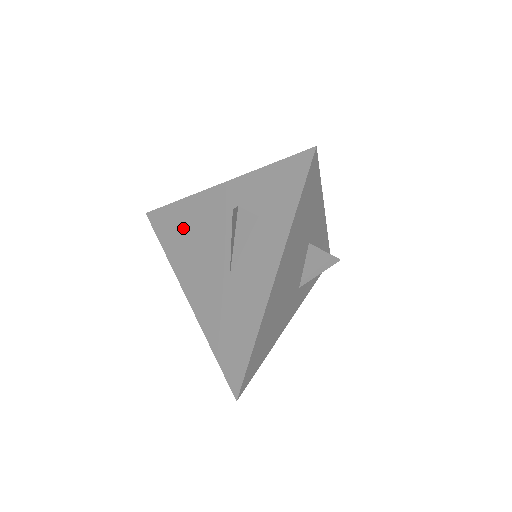
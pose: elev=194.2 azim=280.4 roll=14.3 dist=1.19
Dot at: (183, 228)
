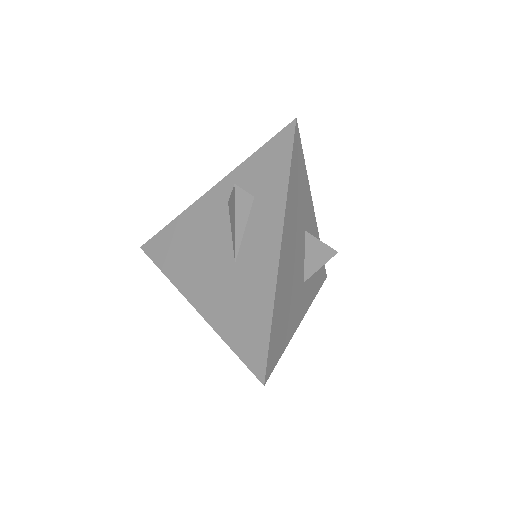
Dot at: (180, 242)
